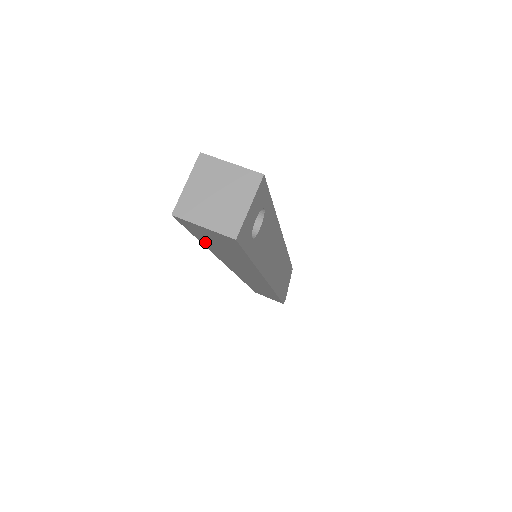
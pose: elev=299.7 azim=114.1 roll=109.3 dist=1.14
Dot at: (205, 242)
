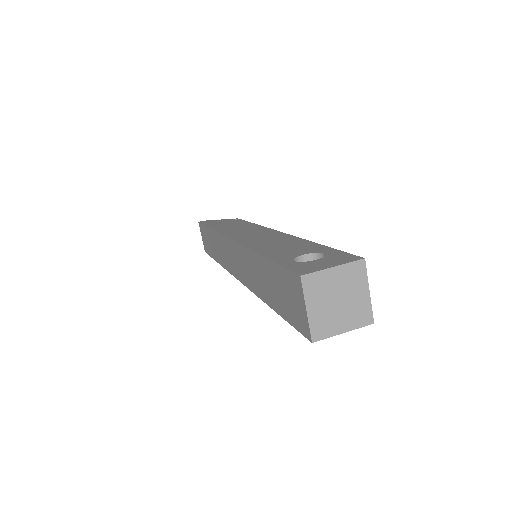
Dot at: (270, 267)
